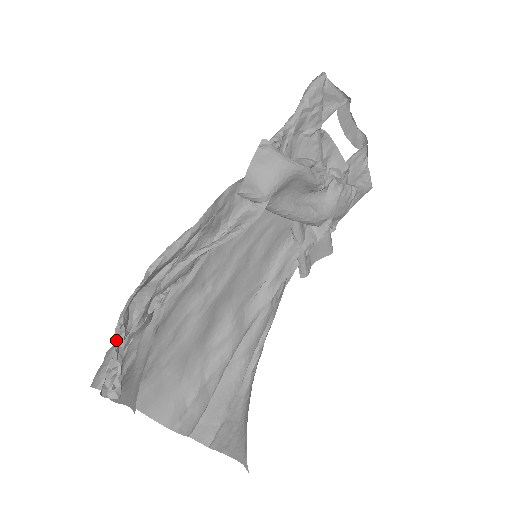
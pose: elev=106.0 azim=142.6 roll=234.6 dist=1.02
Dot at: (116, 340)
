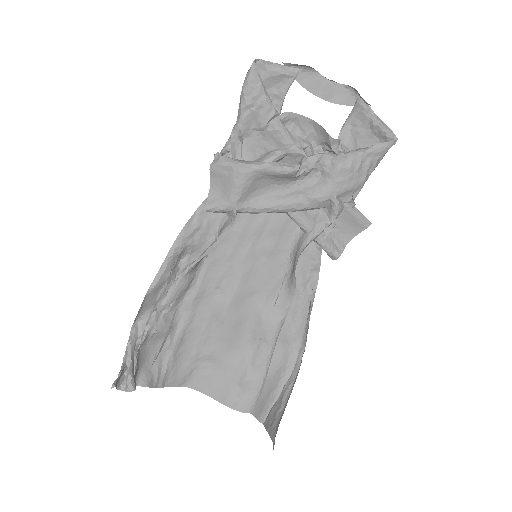
Dot at: (126, 350)
